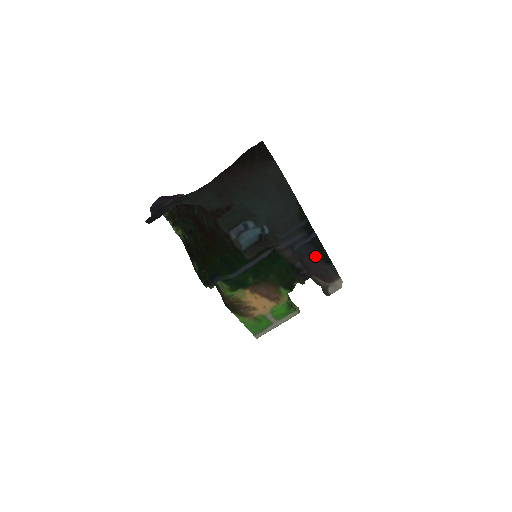
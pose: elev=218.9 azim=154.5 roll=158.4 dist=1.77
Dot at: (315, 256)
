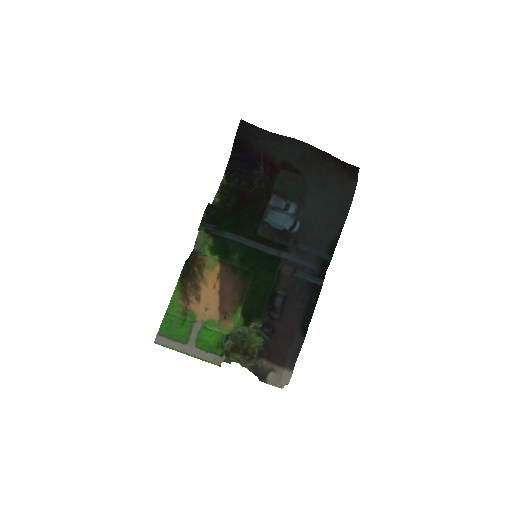
Dot at: (301, 307)
